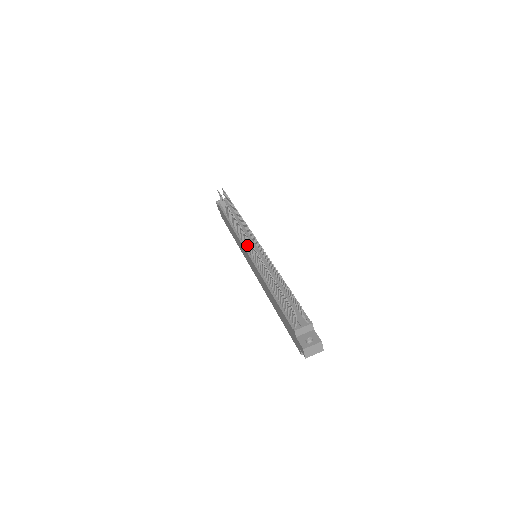
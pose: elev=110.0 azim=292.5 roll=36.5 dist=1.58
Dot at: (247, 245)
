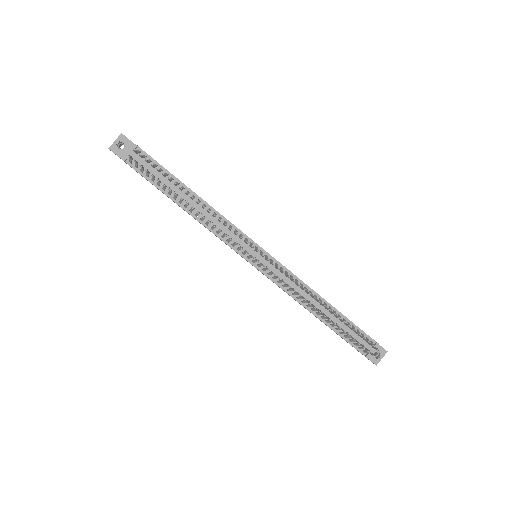
Dot at: (249, 257)
